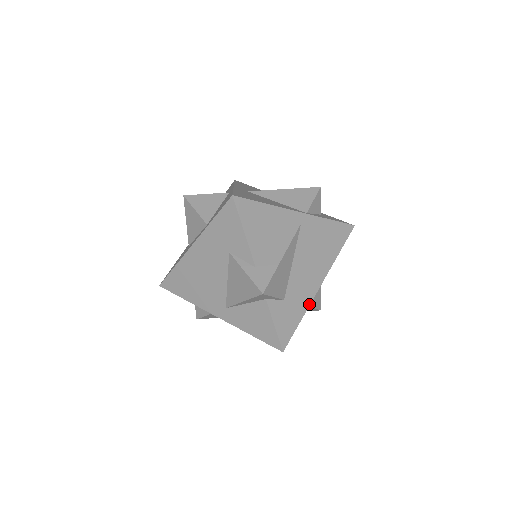
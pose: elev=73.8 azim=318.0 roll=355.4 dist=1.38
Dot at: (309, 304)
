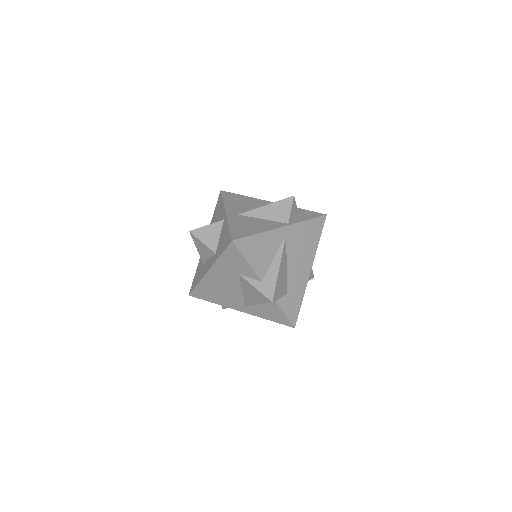
Dot at: (305, 288)
